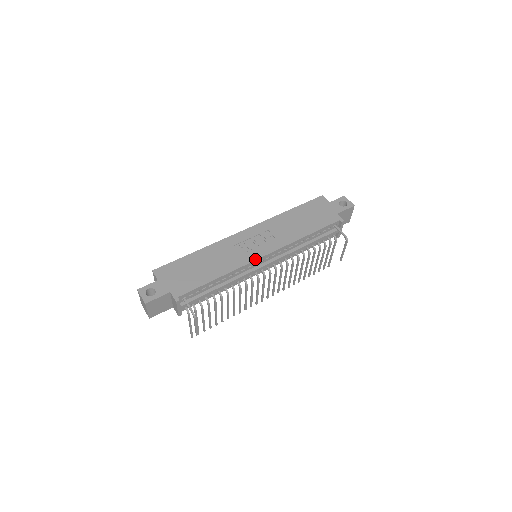
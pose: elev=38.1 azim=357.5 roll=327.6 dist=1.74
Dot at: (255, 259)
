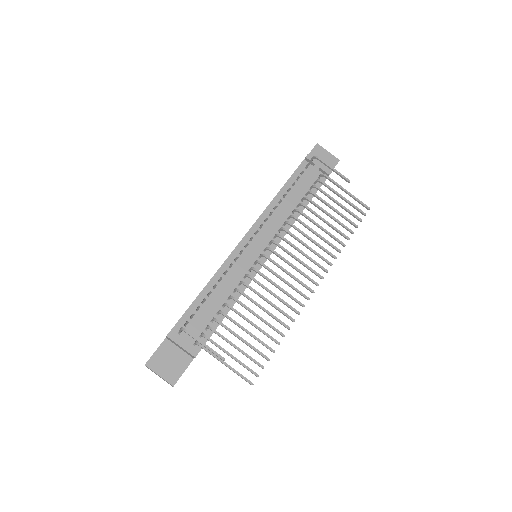
Dot at: occluded
